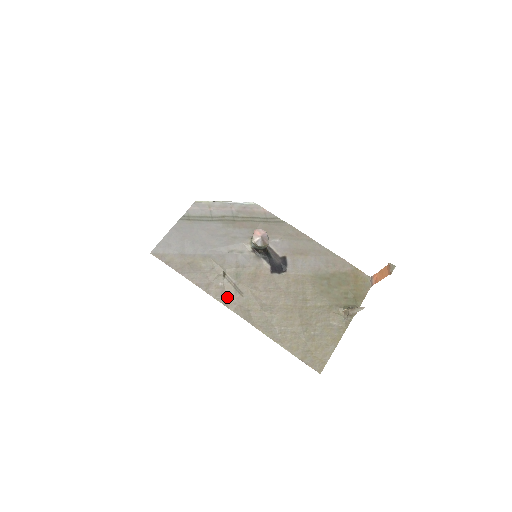
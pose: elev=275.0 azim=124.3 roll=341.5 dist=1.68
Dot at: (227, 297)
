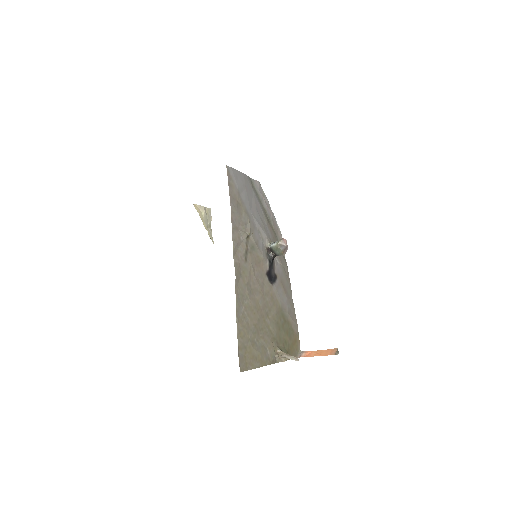
Dot at: (238, 250)
